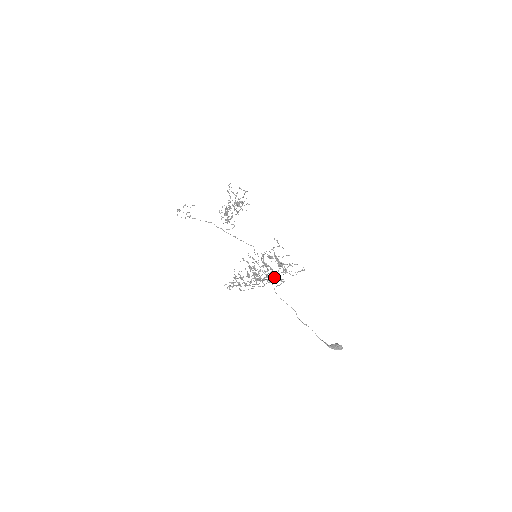
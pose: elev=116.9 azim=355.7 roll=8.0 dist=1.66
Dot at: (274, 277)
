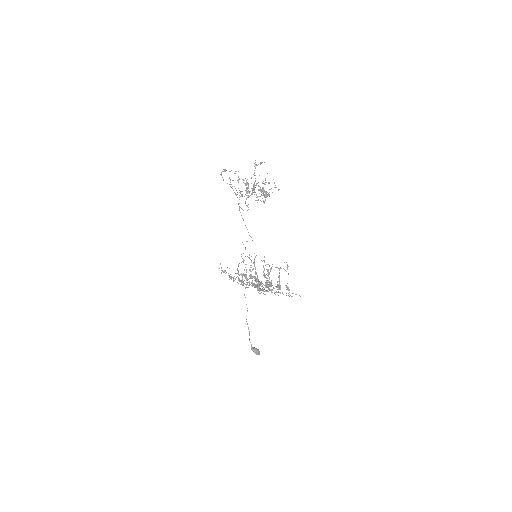
Dot at: occluded
